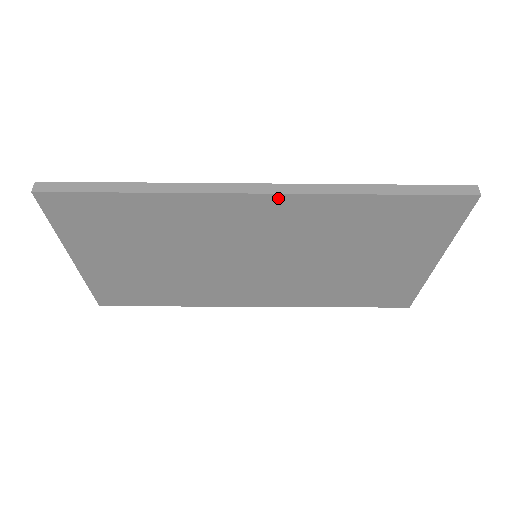
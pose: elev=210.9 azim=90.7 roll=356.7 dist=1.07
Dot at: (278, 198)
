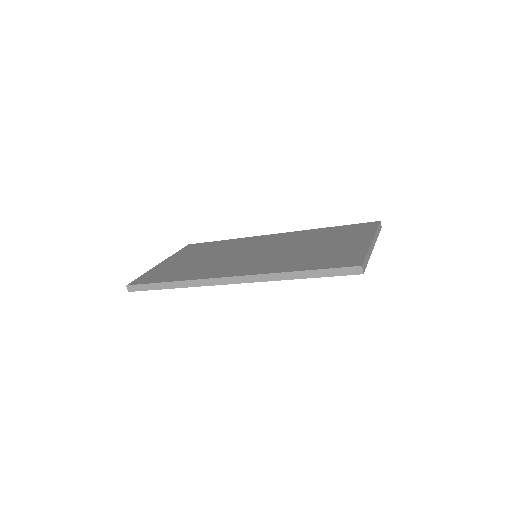
Dot at: (244, 282)
